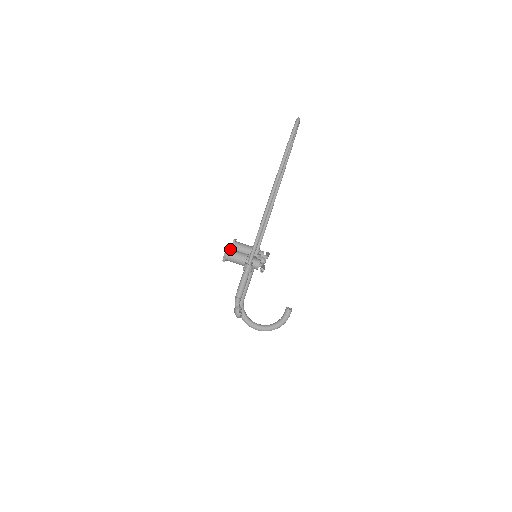
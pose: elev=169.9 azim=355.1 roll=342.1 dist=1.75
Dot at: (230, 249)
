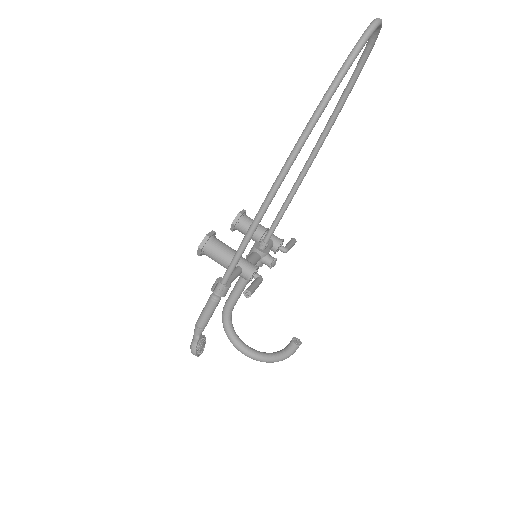
Dot at: (212, 238)
